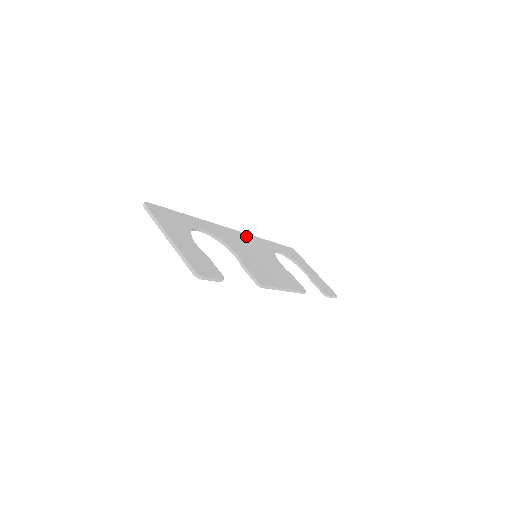
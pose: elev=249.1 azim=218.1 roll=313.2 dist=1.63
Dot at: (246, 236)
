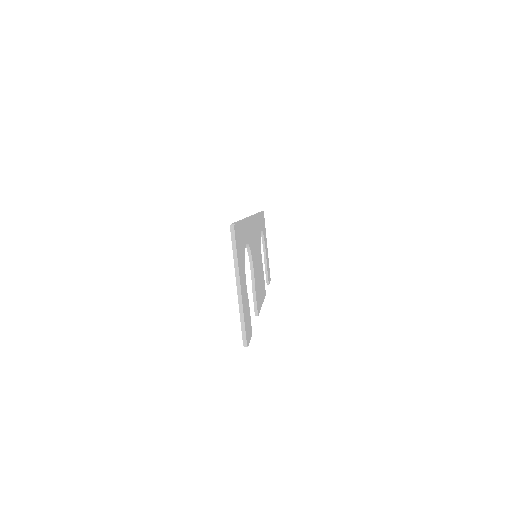
Dot at: (255, 221)
